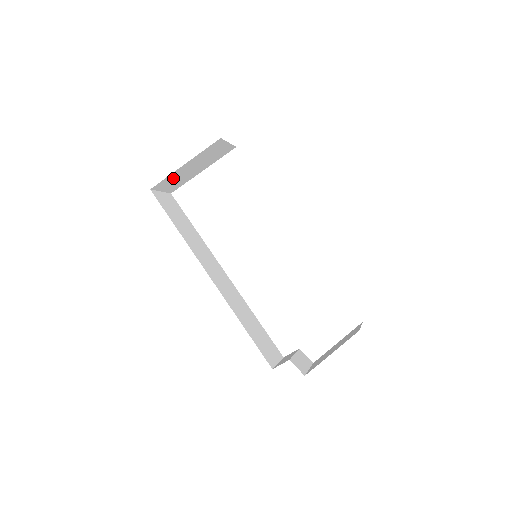
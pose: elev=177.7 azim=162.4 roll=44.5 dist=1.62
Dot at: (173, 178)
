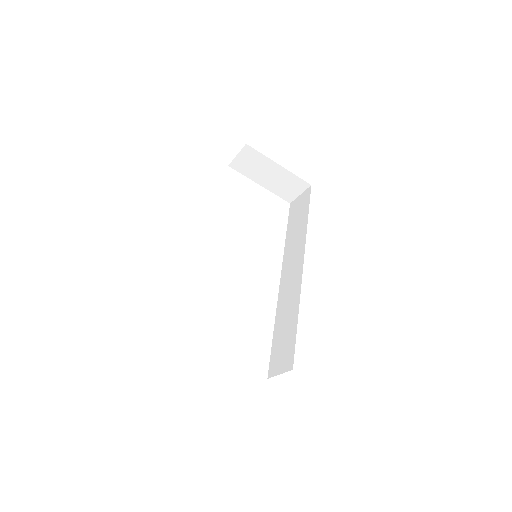
Dot at: (258, 161)
